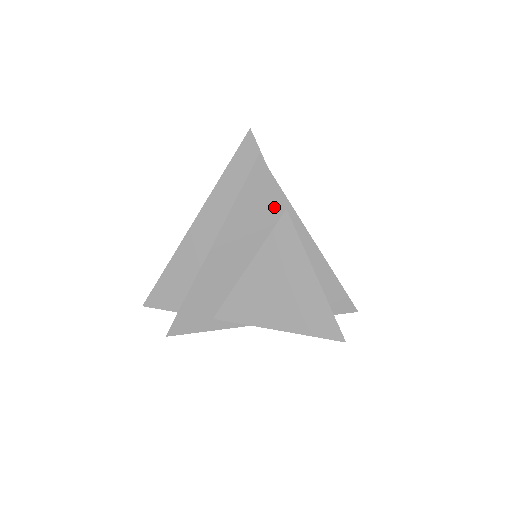
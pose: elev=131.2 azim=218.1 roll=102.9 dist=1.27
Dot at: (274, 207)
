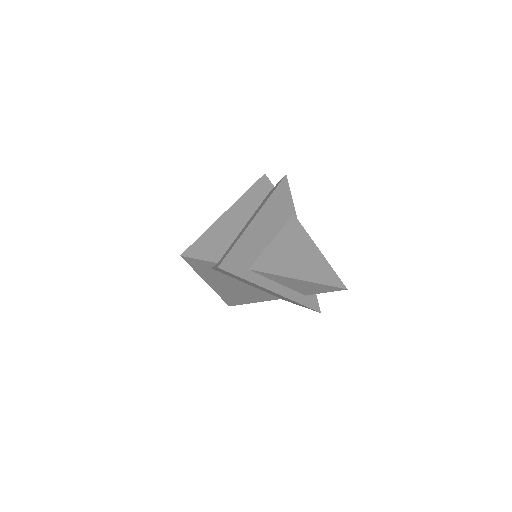
Dot at: (289, 209)
